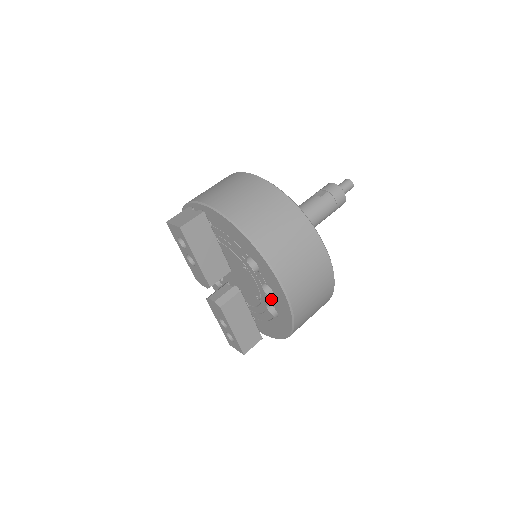
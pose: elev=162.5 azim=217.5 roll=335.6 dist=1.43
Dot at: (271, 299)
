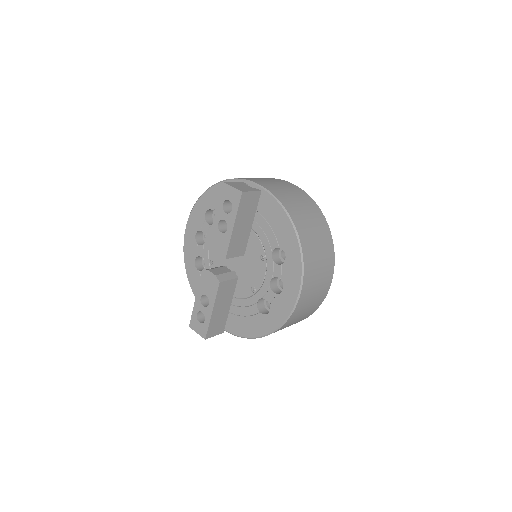
Dot at: (273, 294)
